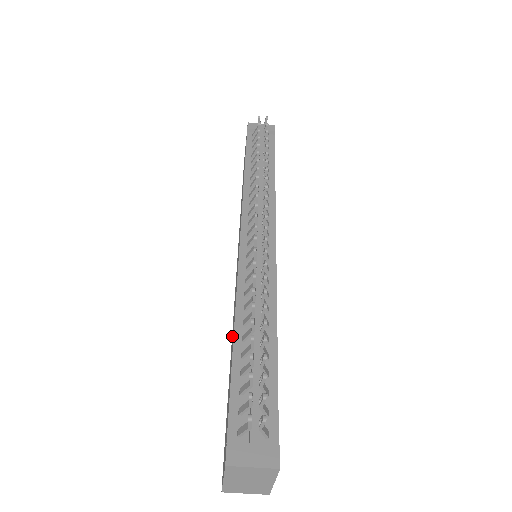
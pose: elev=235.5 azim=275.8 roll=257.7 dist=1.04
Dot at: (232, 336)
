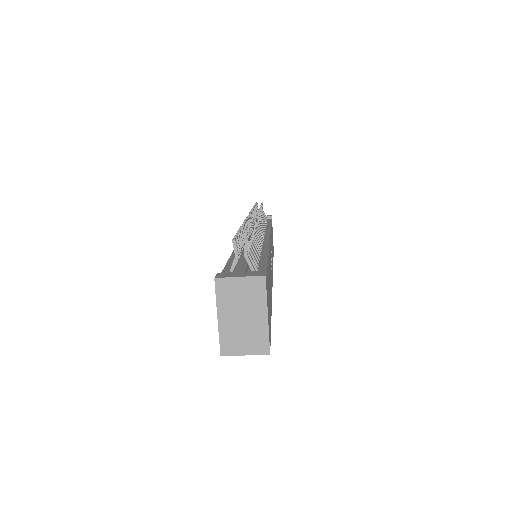
Dot at: occluded
